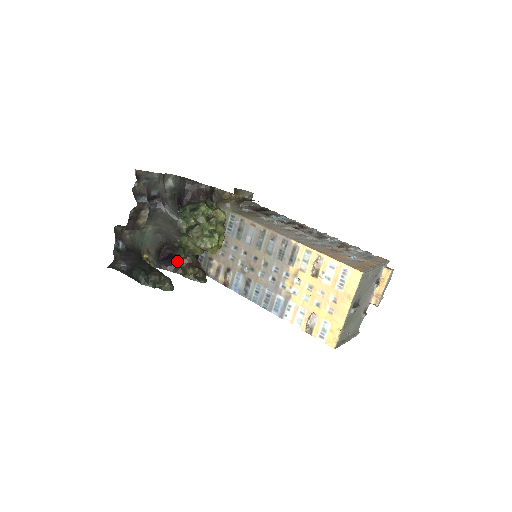
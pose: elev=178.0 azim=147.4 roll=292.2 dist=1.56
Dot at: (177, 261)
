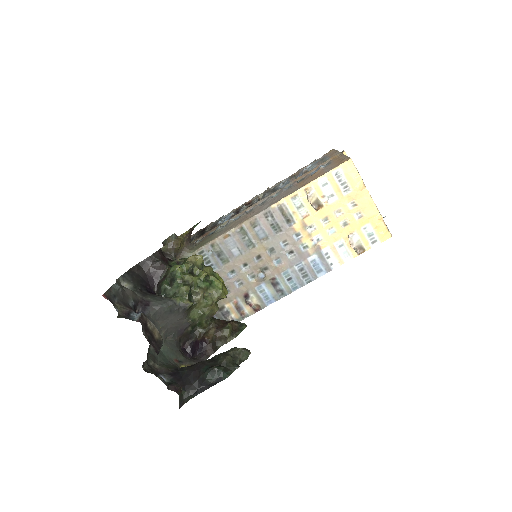
Dot at: (207, 339)
